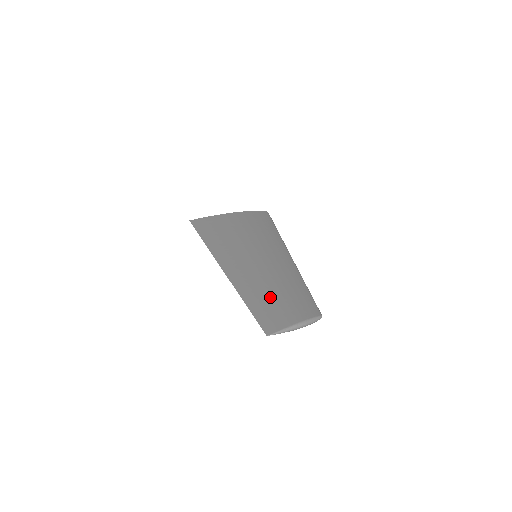
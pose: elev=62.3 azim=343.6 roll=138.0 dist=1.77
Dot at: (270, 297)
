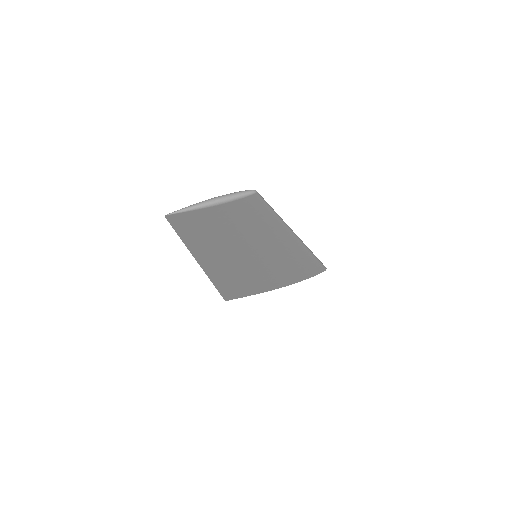
Dot at: occluded
